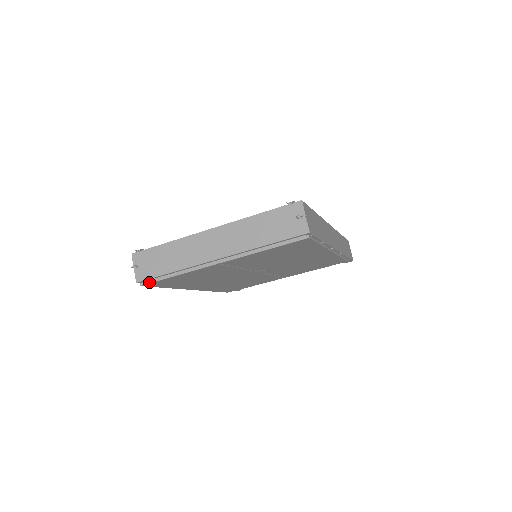
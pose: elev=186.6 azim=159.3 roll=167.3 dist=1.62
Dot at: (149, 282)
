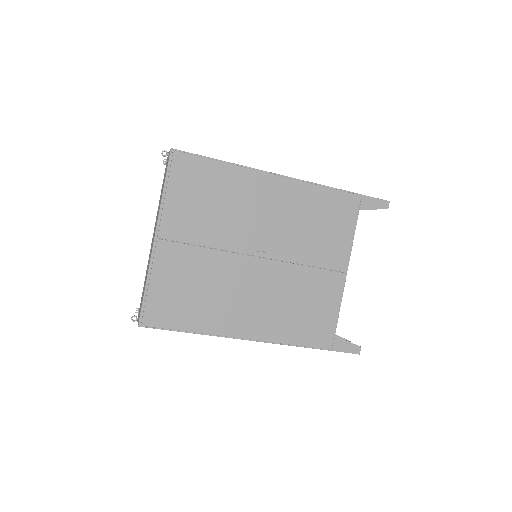
Dot at: (143, 314)
